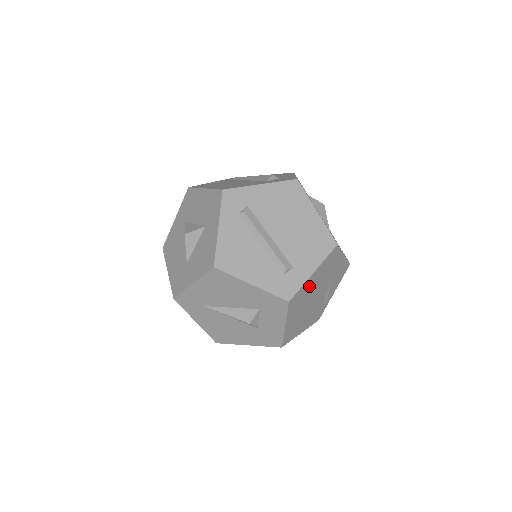
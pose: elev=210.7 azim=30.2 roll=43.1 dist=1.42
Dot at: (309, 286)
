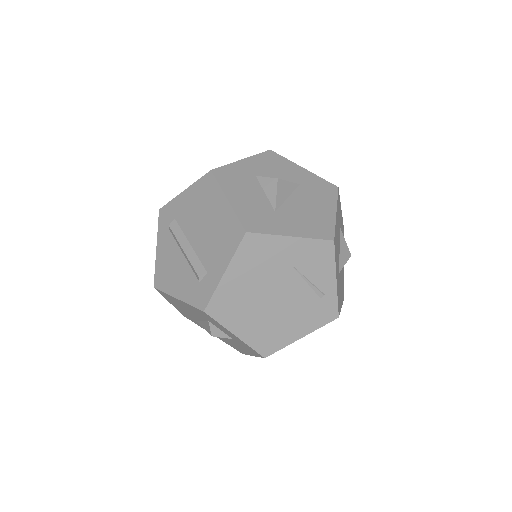
Dot at: (236, 288)
